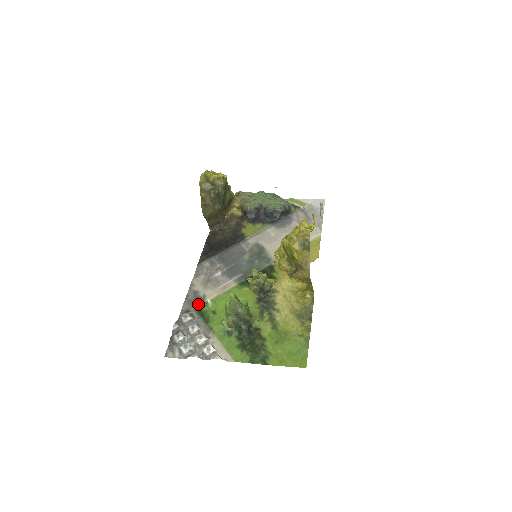
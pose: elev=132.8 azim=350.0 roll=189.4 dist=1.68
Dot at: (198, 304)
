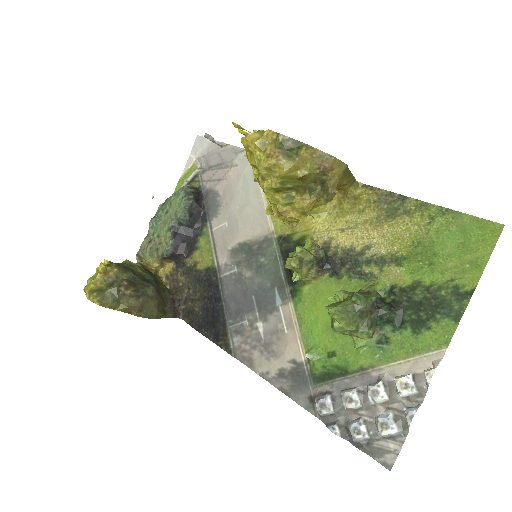
Dot at: (304, 377)
